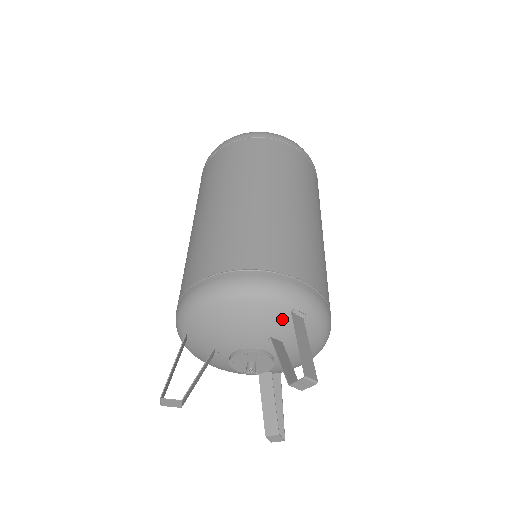
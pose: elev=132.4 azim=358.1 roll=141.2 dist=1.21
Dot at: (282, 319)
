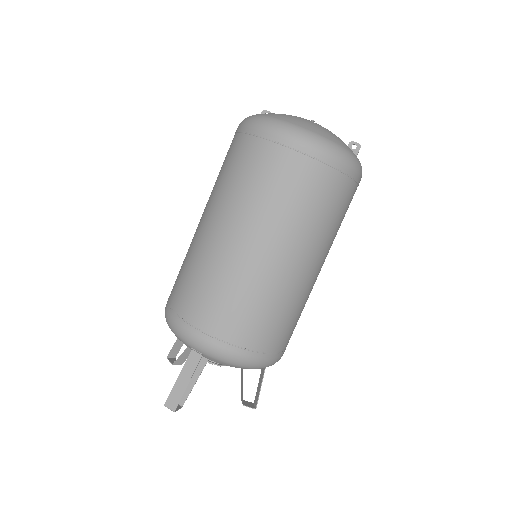
Dot at: occluded
